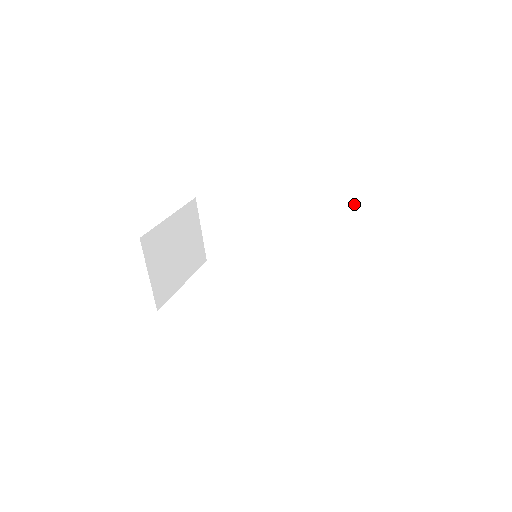
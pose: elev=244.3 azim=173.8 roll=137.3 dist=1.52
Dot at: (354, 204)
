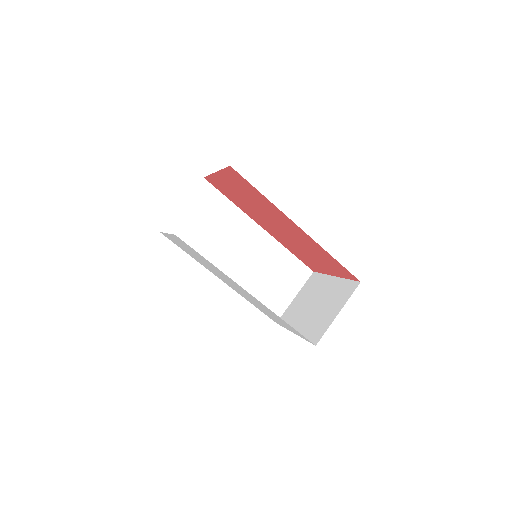
Dot at: (310, 273)
